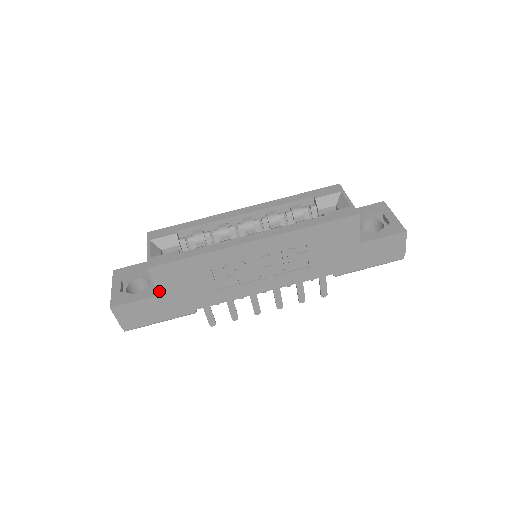
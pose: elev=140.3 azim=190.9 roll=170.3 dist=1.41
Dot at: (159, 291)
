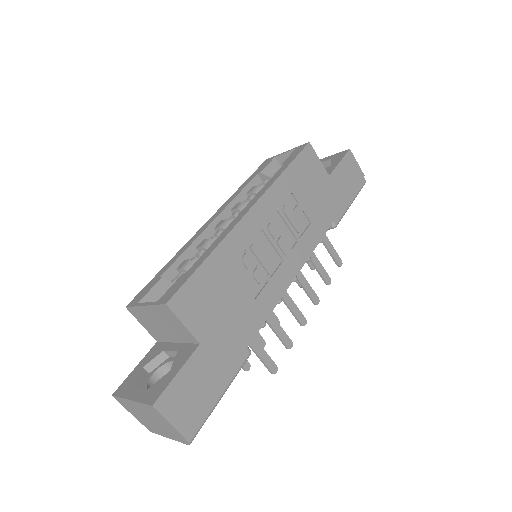
Dot at: (197, 337)
